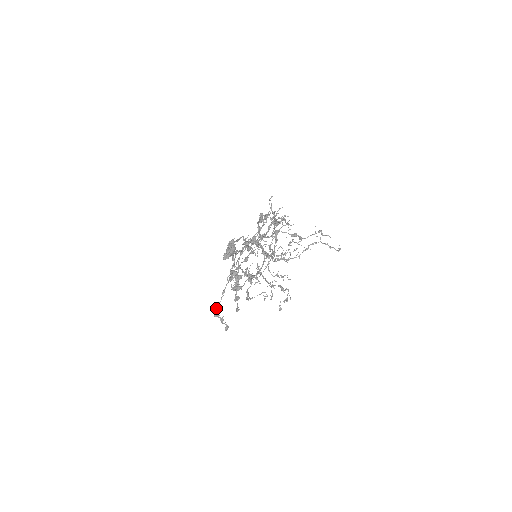
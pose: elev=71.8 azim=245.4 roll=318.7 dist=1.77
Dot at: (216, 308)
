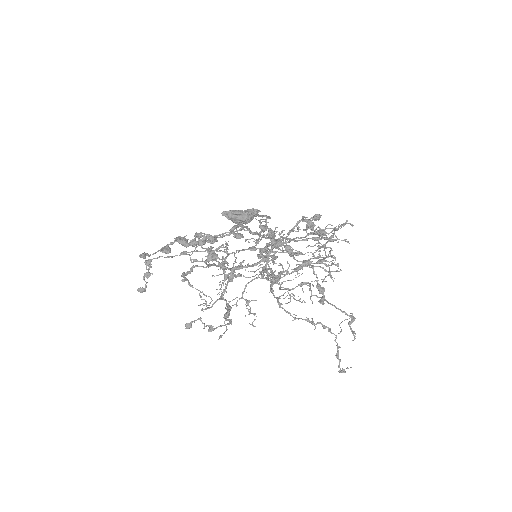
Dot at: (158, 257)
